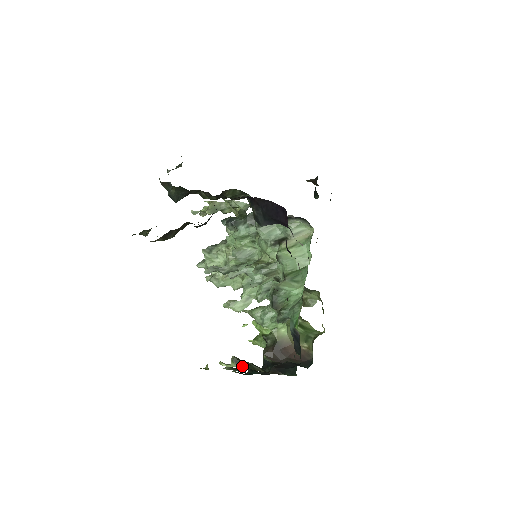
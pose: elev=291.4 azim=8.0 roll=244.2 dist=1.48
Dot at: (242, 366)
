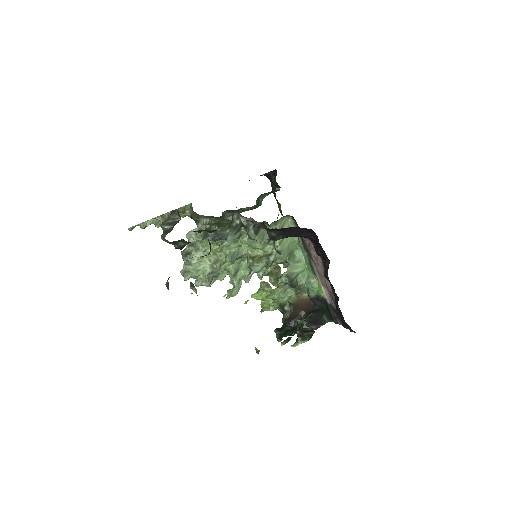
Dot at: (308, 339)
